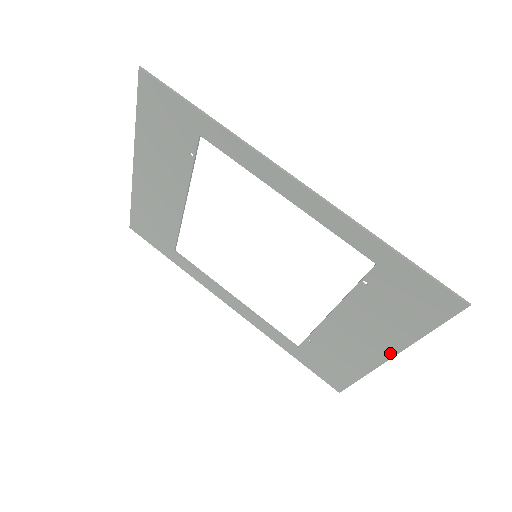
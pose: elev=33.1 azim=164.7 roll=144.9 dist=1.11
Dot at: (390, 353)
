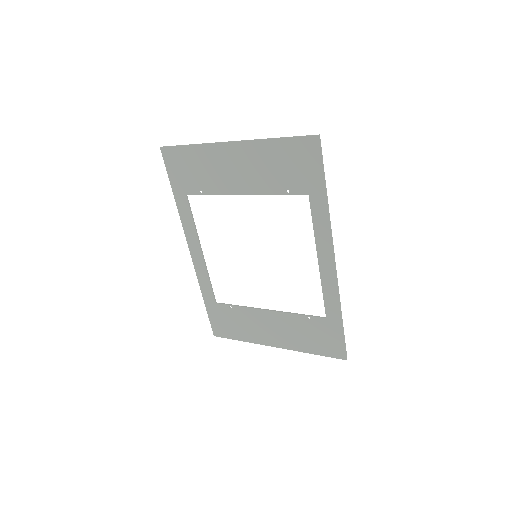
Dot at: (279, 346)
